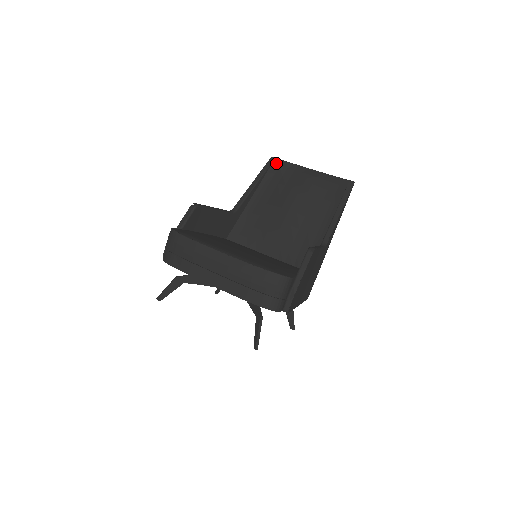
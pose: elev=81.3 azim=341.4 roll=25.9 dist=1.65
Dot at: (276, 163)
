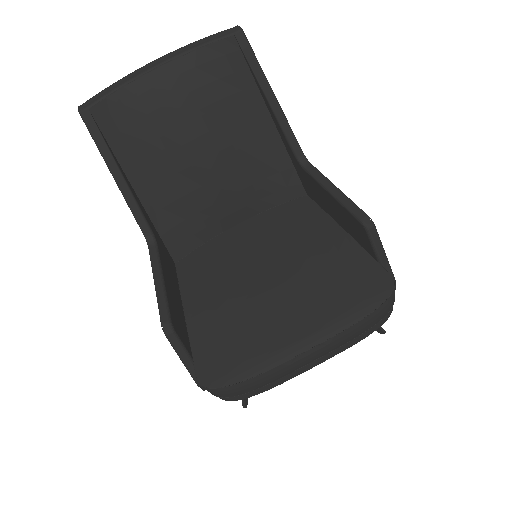
Dot at: (99, 115)
